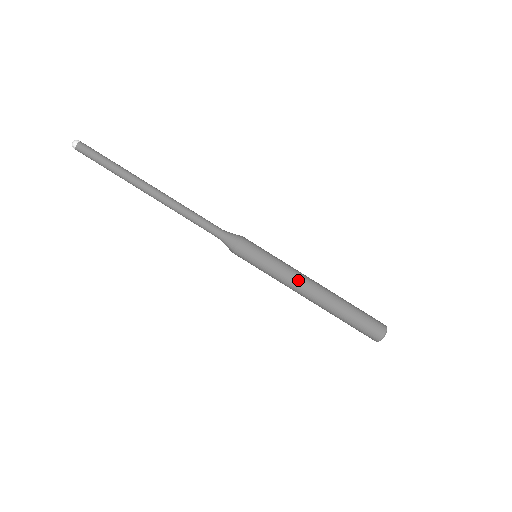
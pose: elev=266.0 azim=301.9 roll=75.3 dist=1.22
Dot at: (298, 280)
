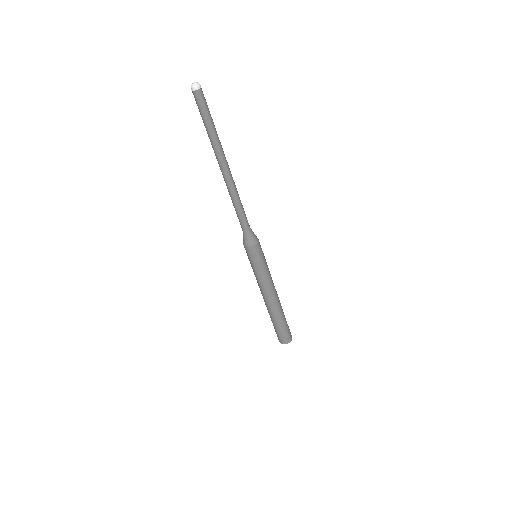
Dot at: (268, 289)
